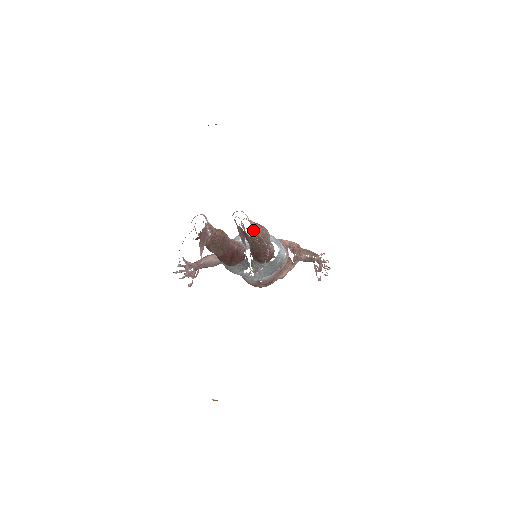
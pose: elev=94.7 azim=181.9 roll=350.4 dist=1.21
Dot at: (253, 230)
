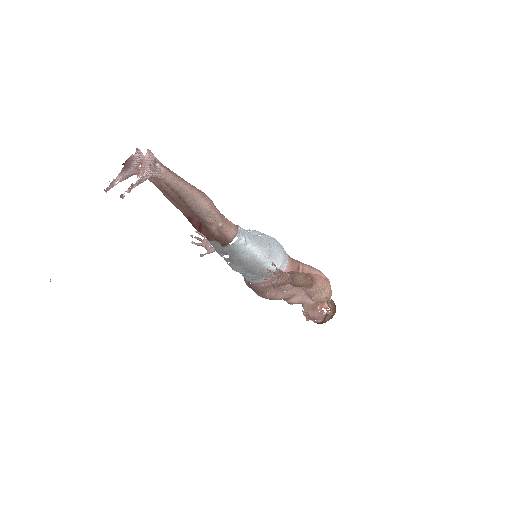
Dot at: (154, 171)
